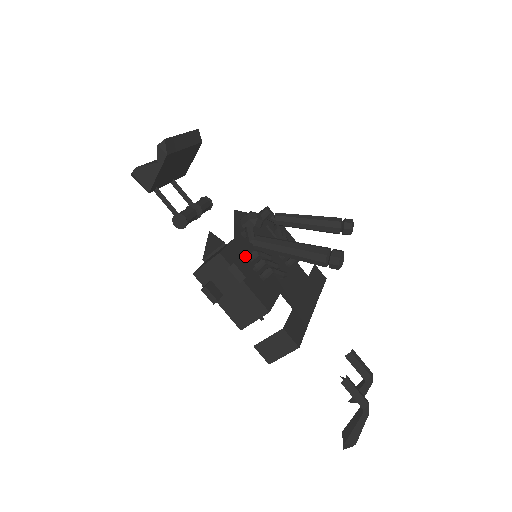
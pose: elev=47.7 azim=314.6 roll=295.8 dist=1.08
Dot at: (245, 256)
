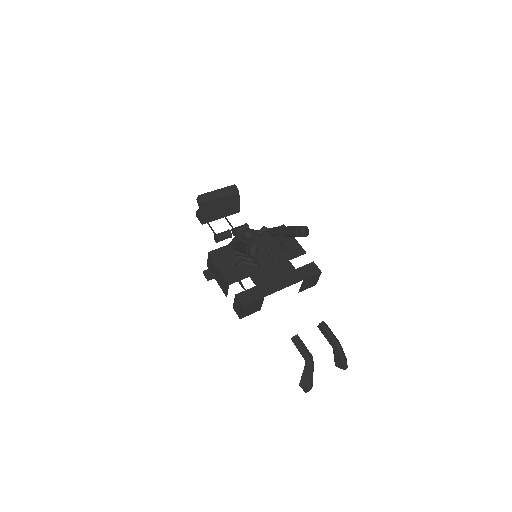
Dot at: (228, 254)
